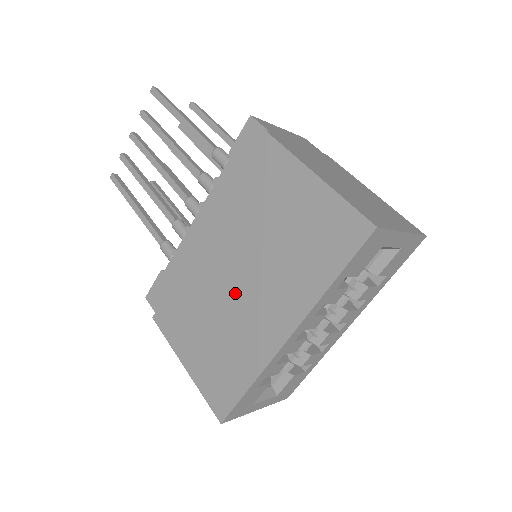
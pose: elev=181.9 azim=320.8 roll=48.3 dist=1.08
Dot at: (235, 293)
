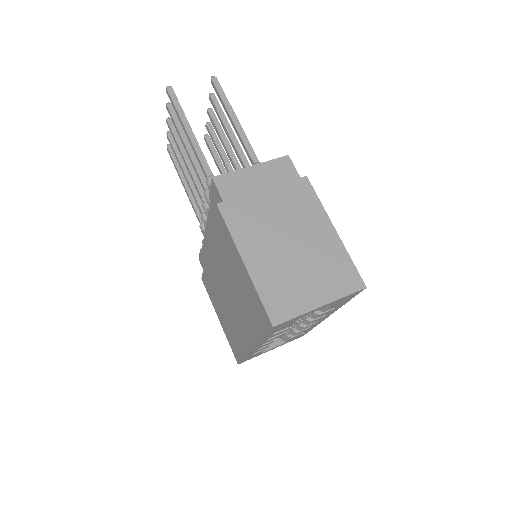
Dot at: (228, 301)
